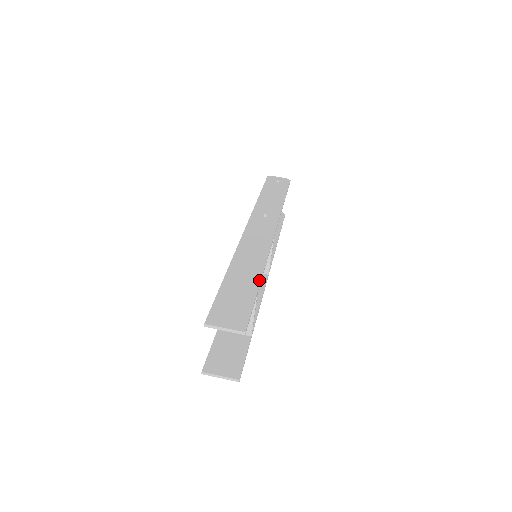
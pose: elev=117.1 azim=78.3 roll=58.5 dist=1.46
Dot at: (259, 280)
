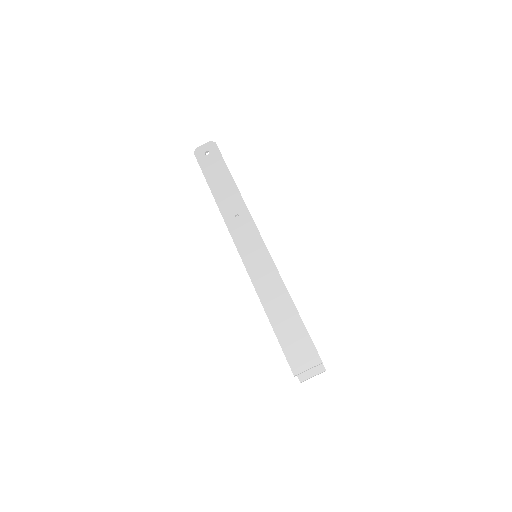
Dot at: (292, 303)
